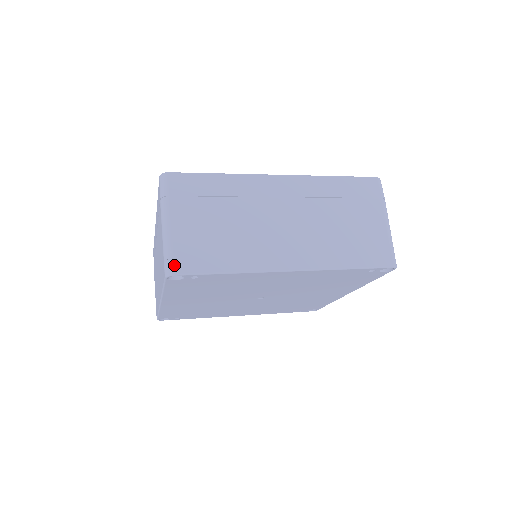
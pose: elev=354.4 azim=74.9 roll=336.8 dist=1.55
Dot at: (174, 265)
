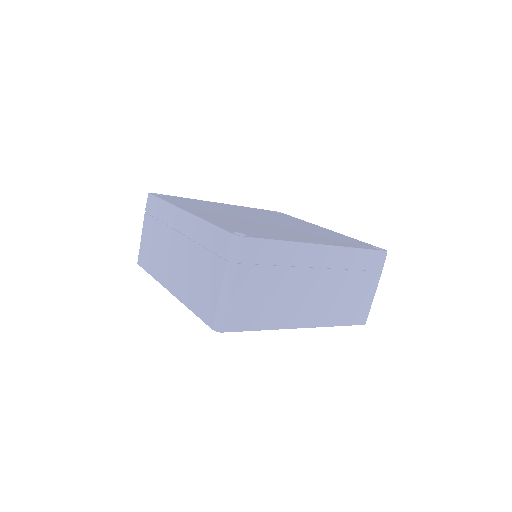
Dot at: (225, 325)
